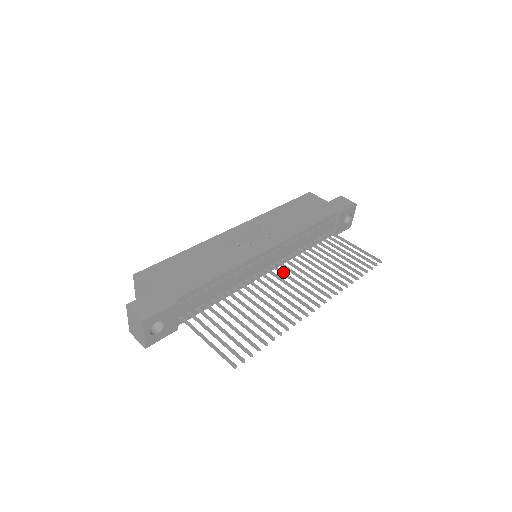
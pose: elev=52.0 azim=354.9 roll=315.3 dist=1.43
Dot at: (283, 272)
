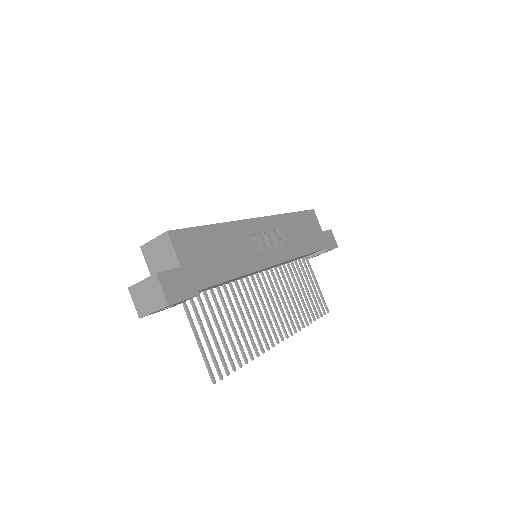
Dot at: occluded
